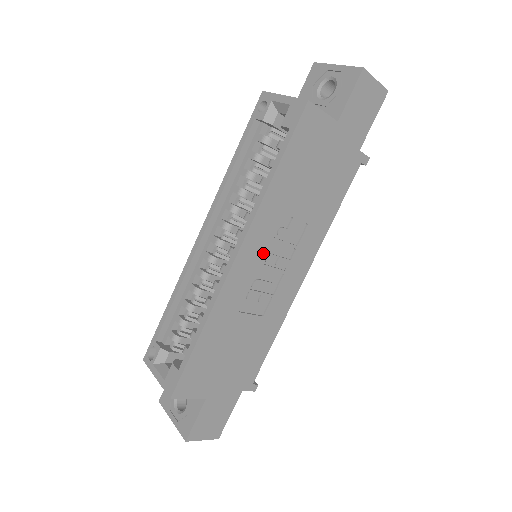
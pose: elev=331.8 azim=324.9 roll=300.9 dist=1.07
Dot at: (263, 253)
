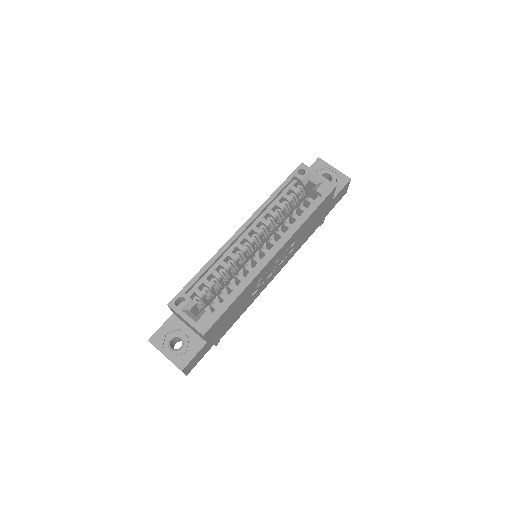
Dot at: (279, 257)
